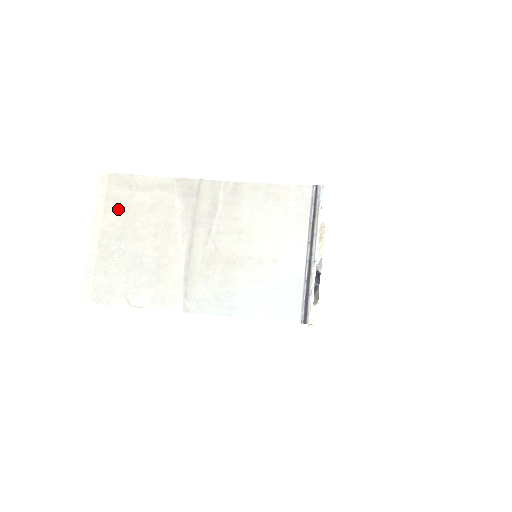
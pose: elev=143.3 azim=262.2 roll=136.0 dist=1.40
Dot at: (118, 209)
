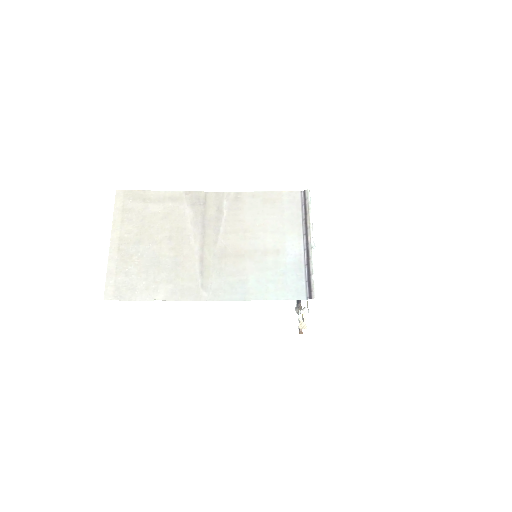
Dot at: (134, 219)
